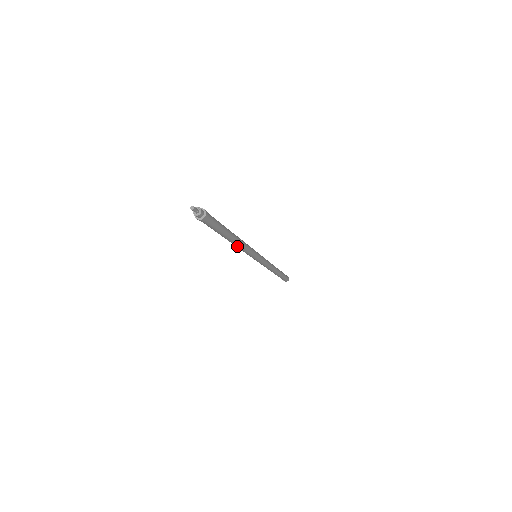
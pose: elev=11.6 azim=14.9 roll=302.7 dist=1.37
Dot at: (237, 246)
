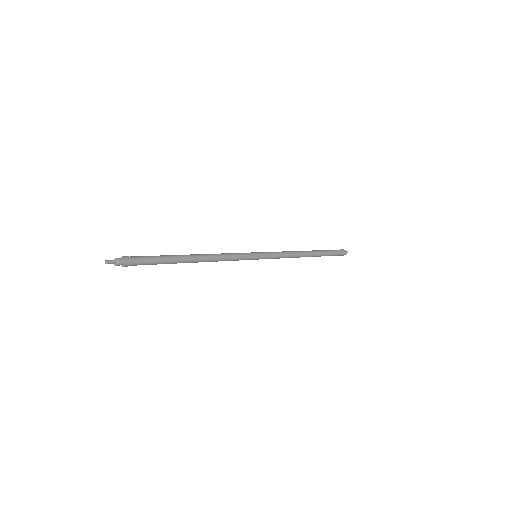
Dot at: occluded
